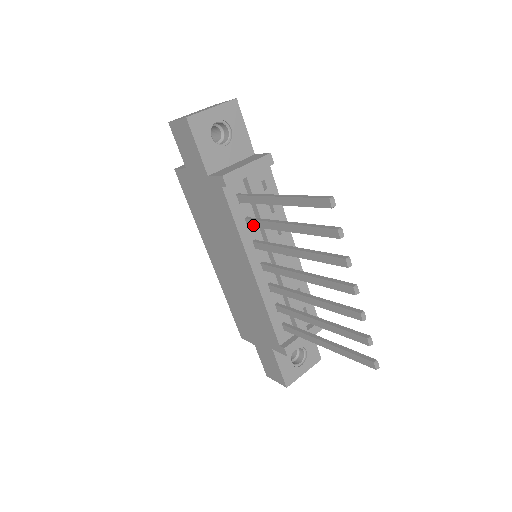
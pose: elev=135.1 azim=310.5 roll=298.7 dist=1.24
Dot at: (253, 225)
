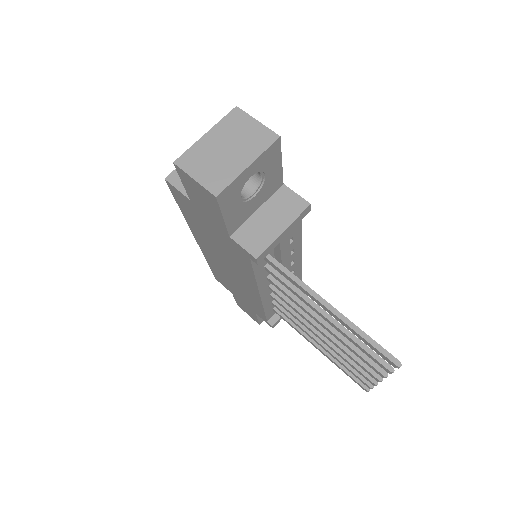
Dot at: (275, 278)
